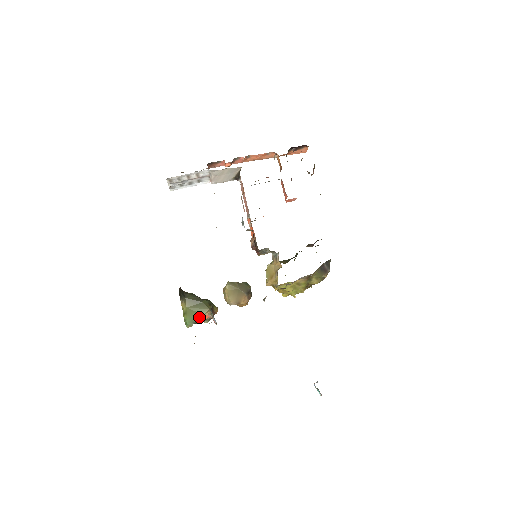
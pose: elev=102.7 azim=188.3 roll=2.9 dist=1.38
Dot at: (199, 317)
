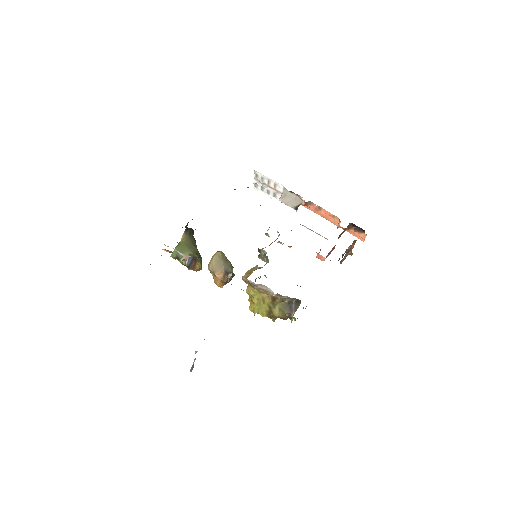
Dot at: occluded
